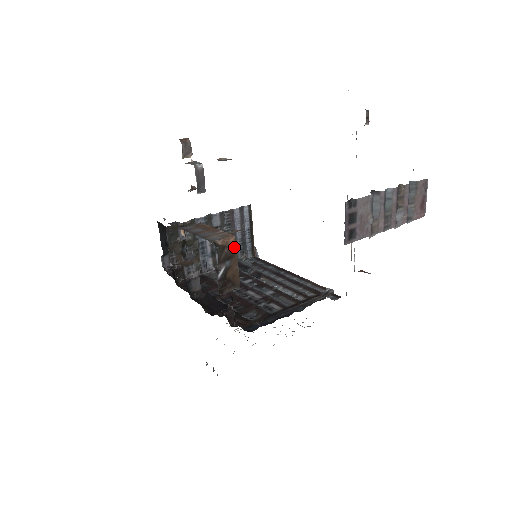
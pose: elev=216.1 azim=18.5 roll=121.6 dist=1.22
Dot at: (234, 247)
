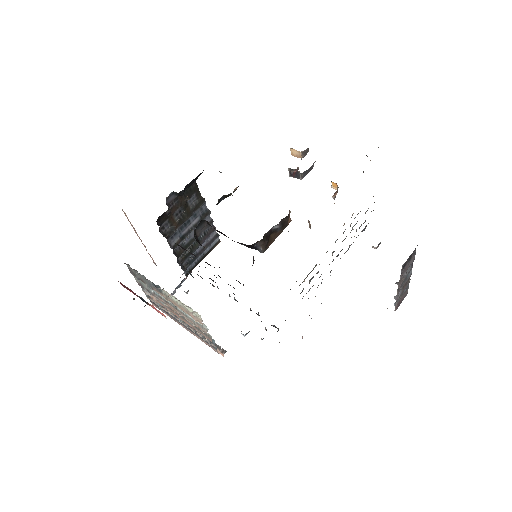
Dot at: (287, 225)
